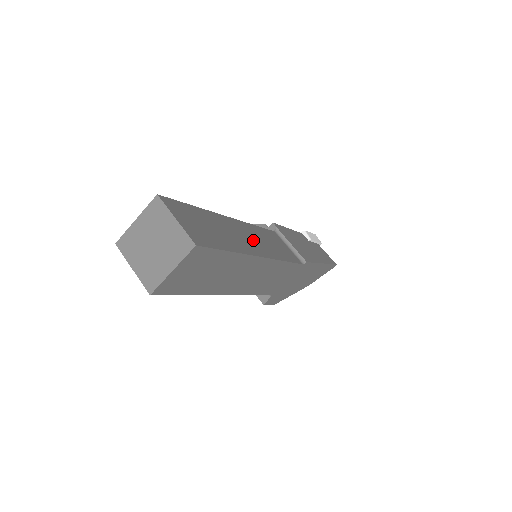
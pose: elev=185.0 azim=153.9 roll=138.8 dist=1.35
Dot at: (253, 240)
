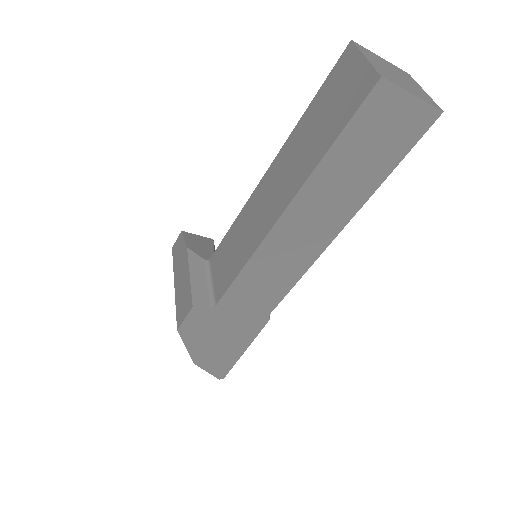
Dot at: occluded
